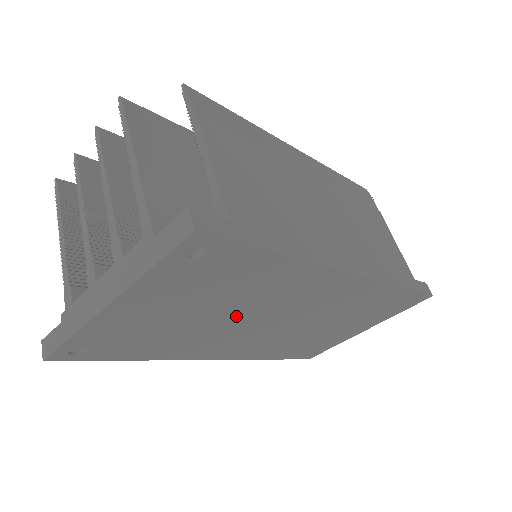
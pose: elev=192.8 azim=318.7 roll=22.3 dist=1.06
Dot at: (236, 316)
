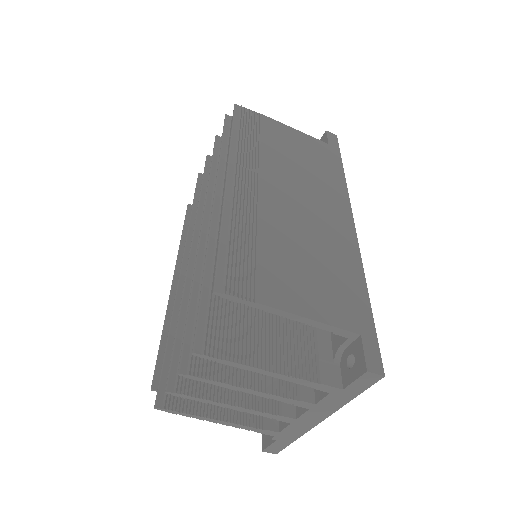
Dot at: occluded
